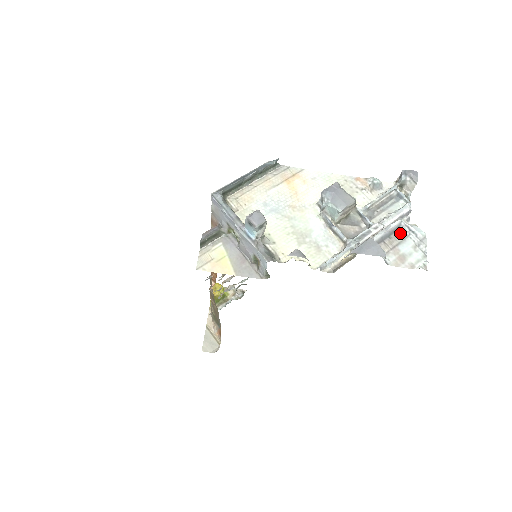
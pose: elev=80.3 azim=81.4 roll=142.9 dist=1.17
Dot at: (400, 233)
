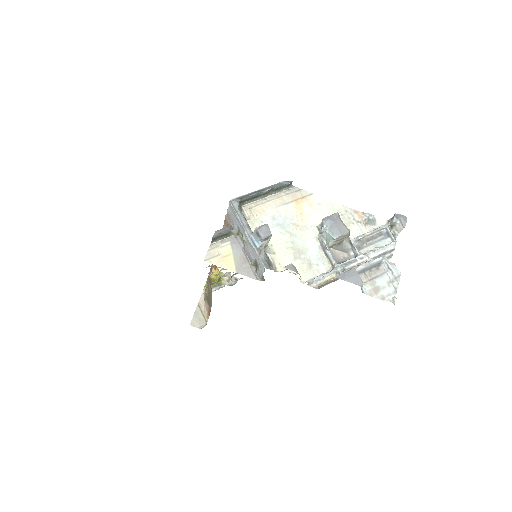
Dot at: (380, 268)
